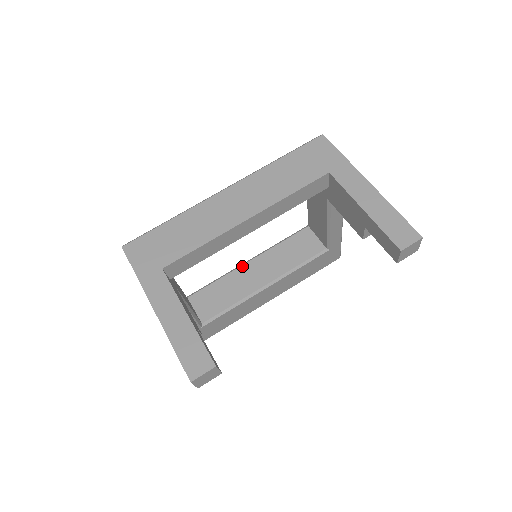
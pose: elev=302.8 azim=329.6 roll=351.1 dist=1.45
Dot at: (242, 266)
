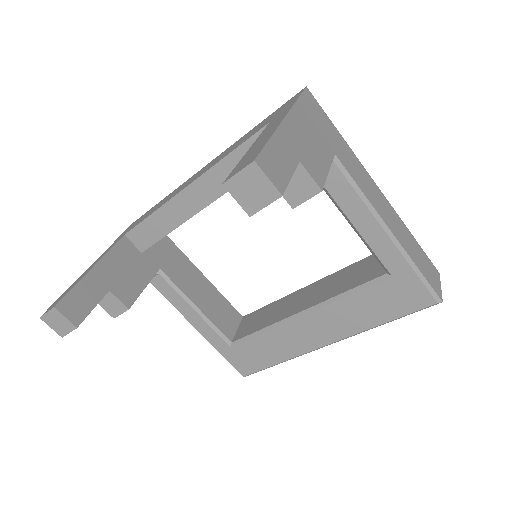
Dot at: (298, 290)
